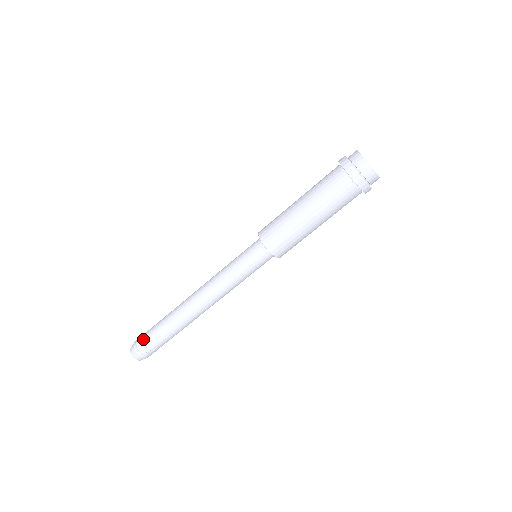
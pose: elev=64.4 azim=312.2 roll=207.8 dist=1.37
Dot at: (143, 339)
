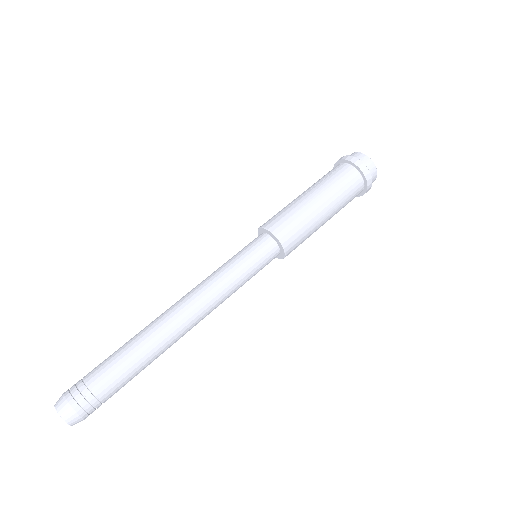
Dot at: (86, 381)
